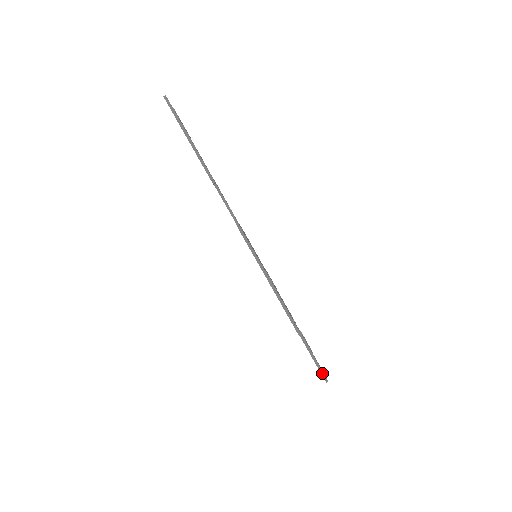
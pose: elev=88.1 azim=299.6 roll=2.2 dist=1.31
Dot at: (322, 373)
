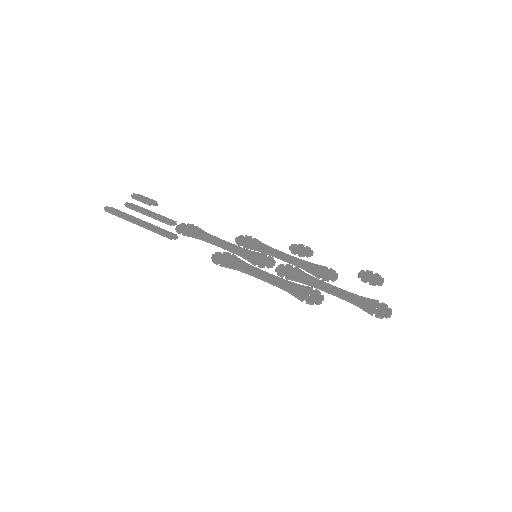
Dot at: (375, 315)
